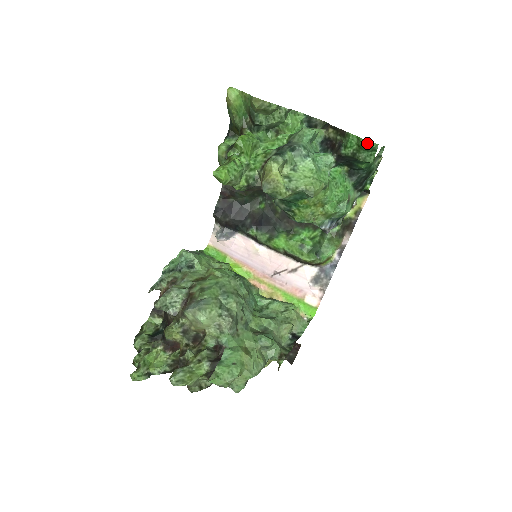
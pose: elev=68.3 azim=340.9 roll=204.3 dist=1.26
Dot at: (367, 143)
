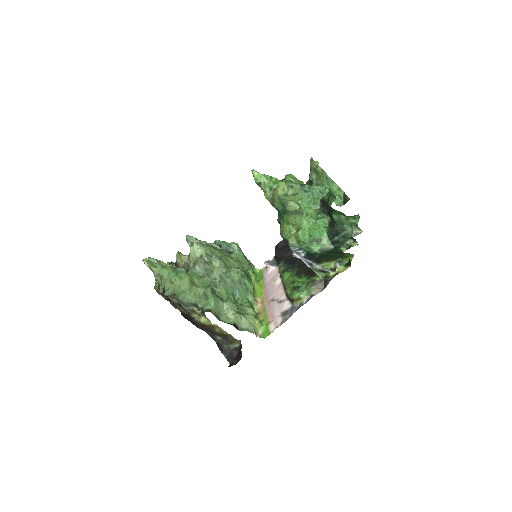
Dot at: (330, 187)
